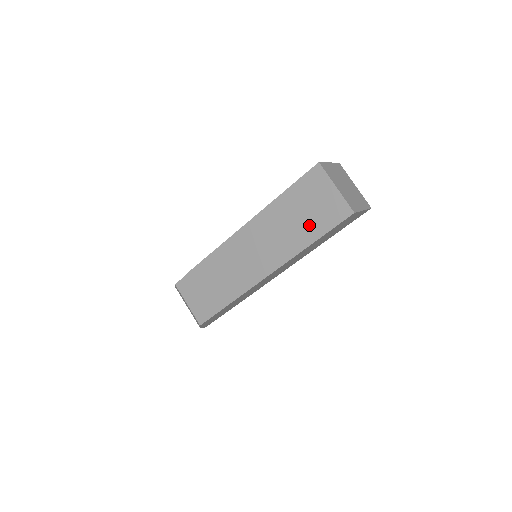
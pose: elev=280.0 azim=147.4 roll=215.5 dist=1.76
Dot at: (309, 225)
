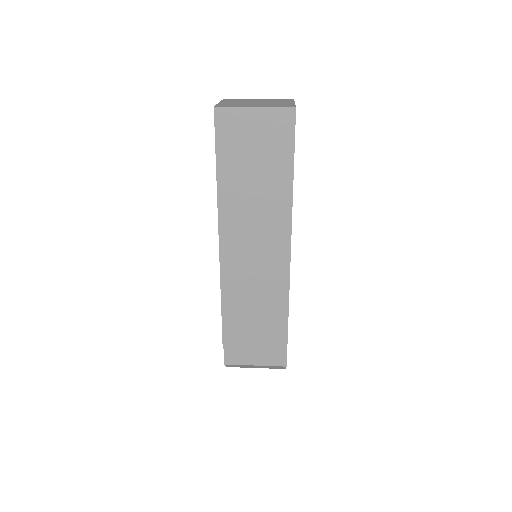
Dot at: (272, 168)
